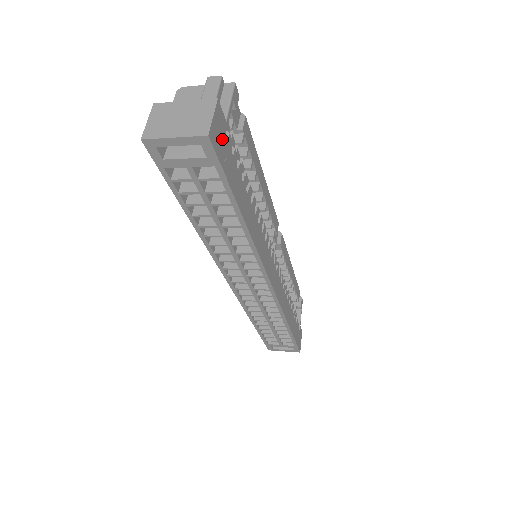
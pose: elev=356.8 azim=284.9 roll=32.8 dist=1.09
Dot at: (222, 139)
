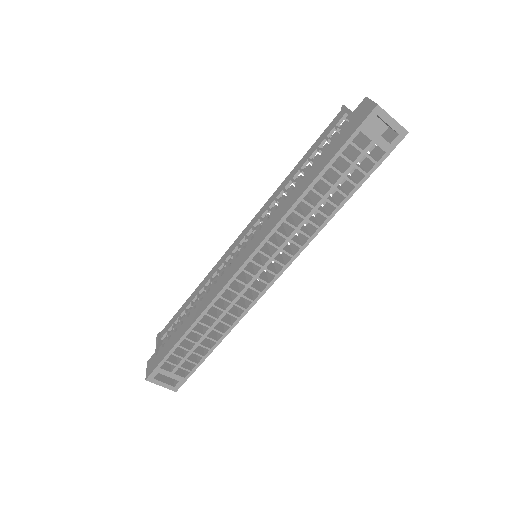
Dot at: occluded
